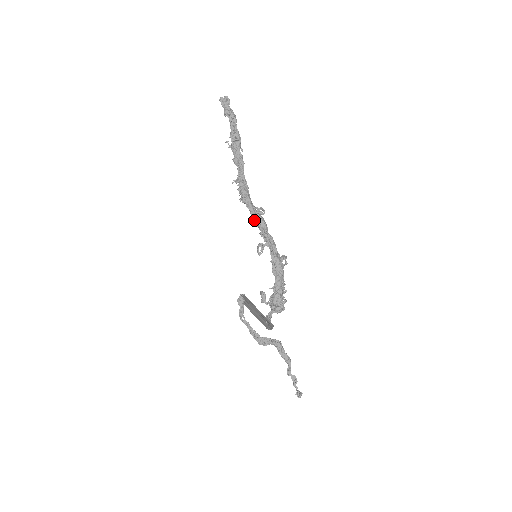
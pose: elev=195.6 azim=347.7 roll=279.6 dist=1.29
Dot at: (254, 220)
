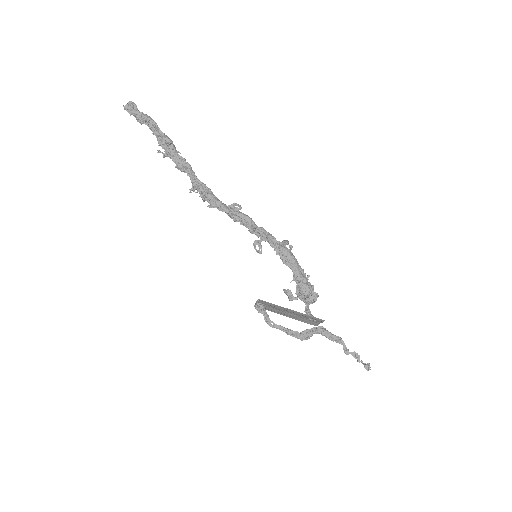
Dot at: (235, 220)
